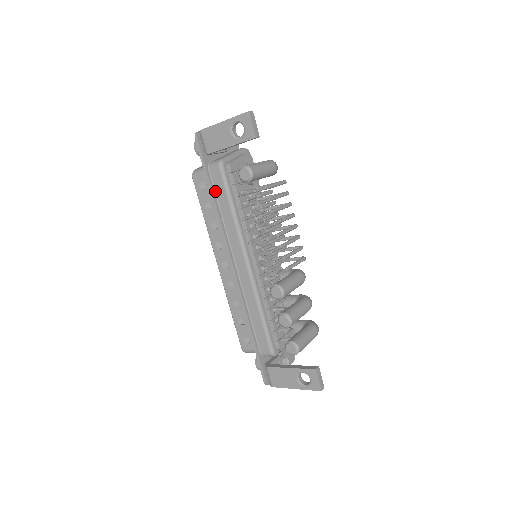
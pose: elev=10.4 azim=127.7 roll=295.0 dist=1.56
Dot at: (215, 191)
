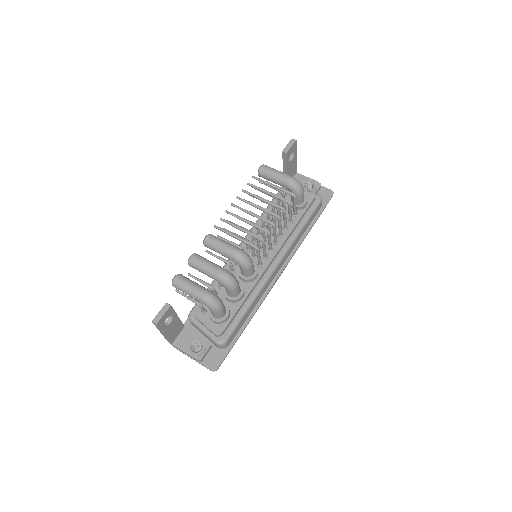
Dot at: occluded
